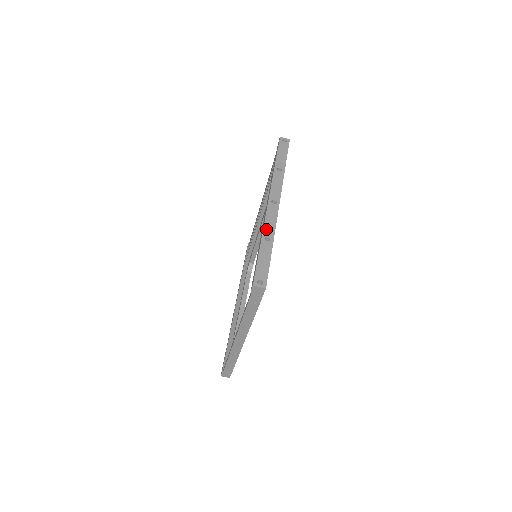
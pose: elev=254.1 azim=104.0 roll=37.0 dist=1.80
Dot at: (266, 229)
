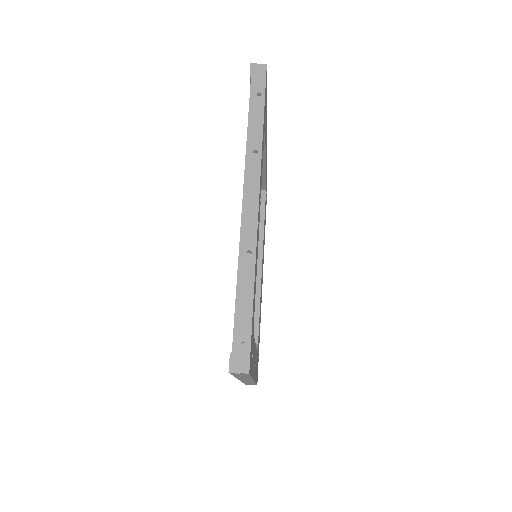
Dot at: occluded
